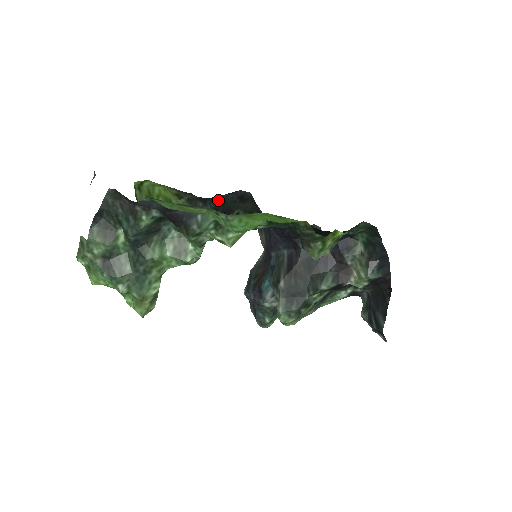
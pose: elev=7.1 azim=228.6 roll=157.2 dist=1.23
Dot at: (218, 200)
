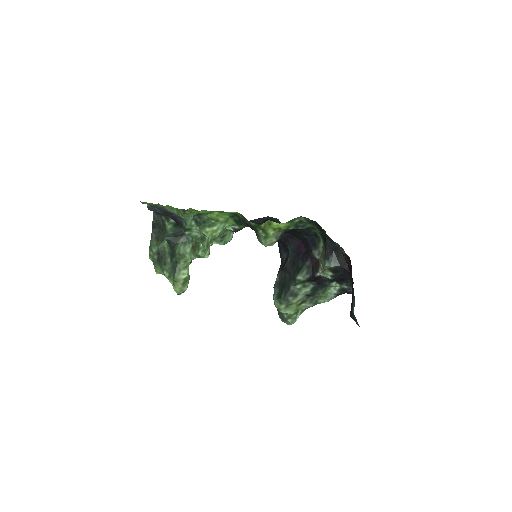
Dot at: occluded
